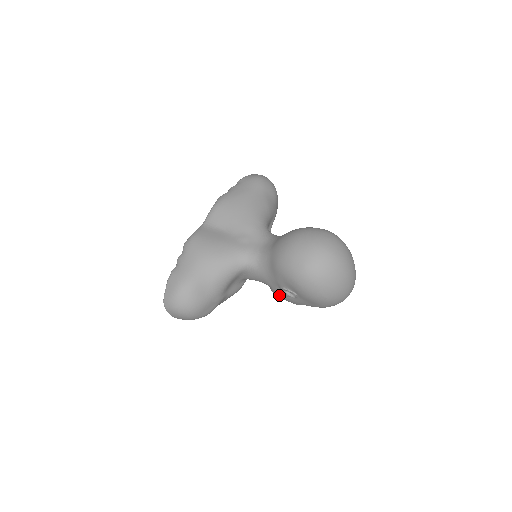
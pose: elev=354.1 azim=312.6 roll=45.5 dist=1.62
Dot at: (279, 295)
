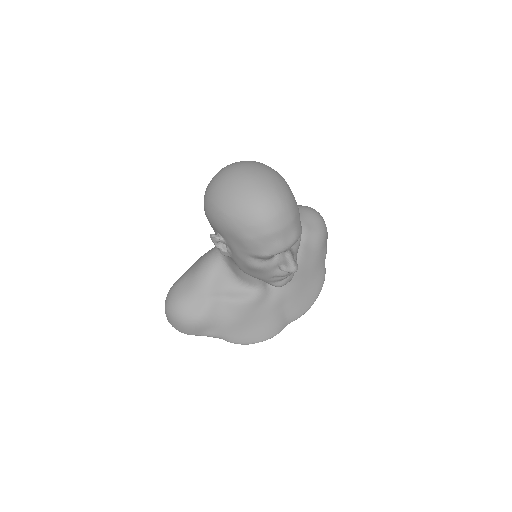
Dot at: (235, 262)
